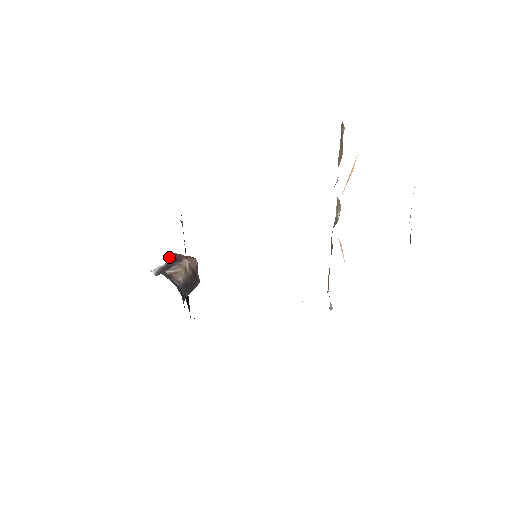
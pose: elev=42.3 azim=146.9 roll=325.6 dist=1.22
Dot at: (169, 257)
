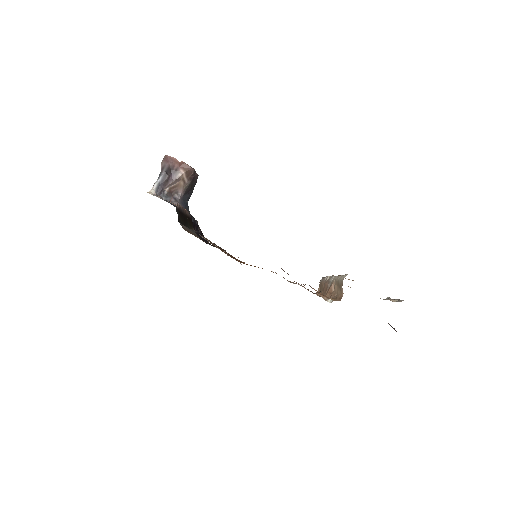
Dot at: (163, 163)
